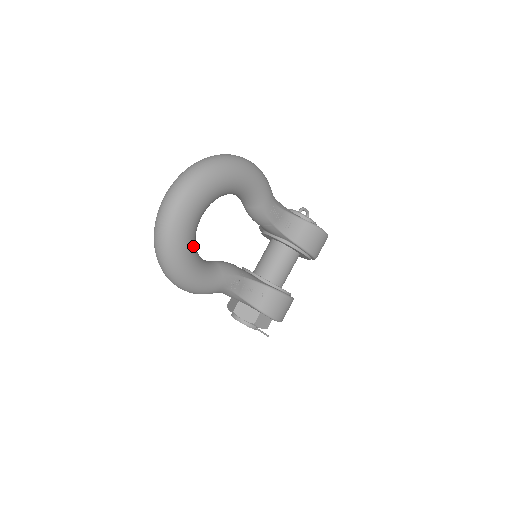
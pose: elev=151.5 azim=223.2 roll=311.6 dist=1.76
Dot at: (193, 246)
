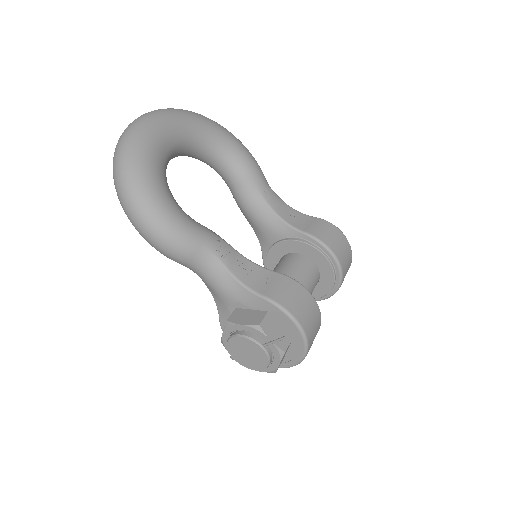
Dot at: (161, 166)
